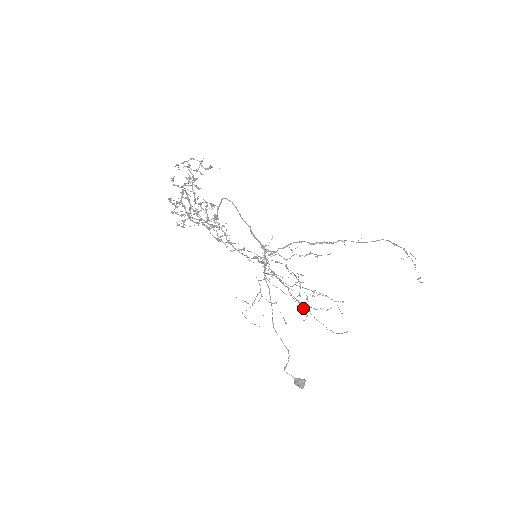
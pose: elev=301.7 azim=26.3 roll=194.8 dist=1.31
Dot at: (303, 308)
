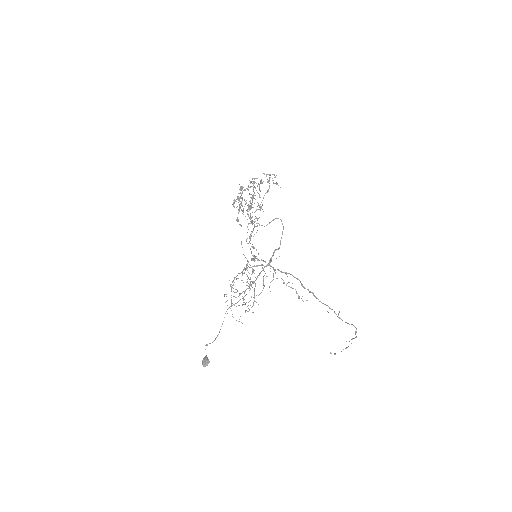
Dot at: (231, 284)
